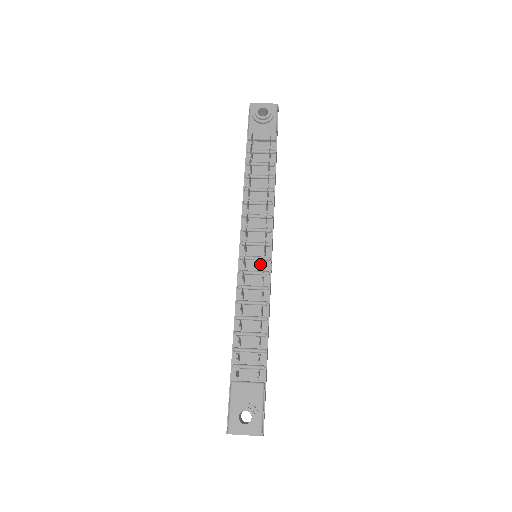
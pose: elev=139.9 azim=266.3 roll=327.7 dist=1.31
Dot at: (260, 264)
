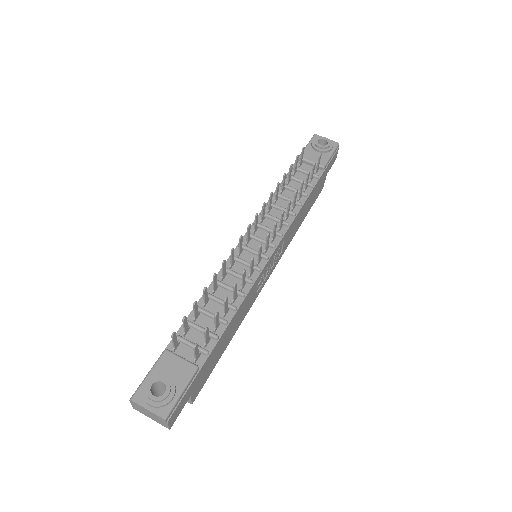
Dot at: (256, 259)
